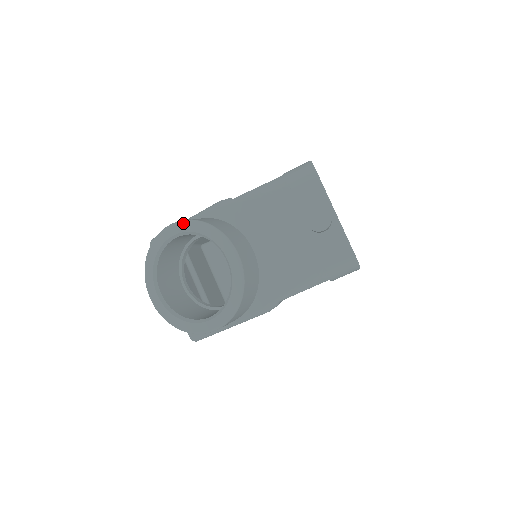
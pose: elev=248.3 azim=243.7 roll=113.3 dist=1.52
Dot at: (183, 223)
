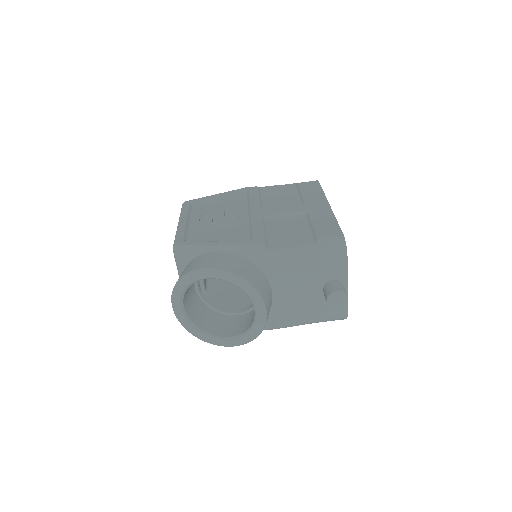
Dot at: (225, 274)
